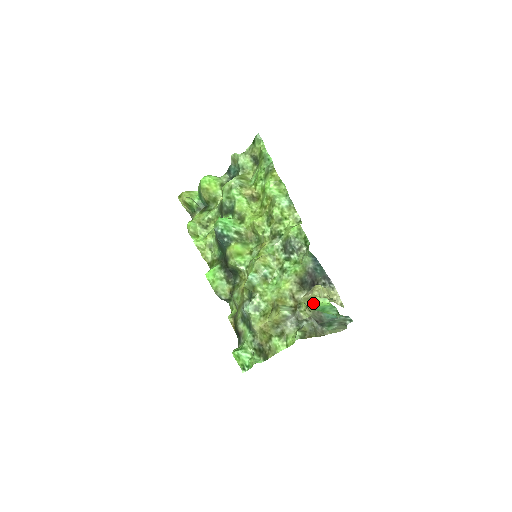
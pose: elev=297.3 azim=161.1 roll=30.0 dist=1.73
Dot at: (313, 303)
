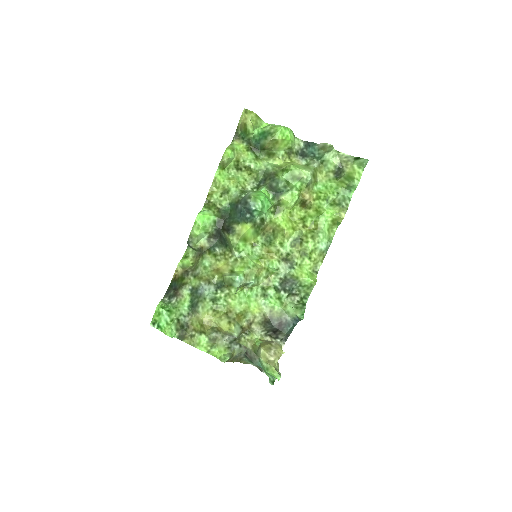
Dot at: (268, 368)
